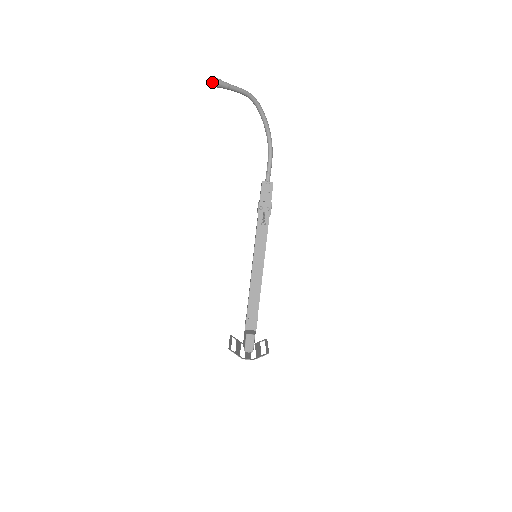
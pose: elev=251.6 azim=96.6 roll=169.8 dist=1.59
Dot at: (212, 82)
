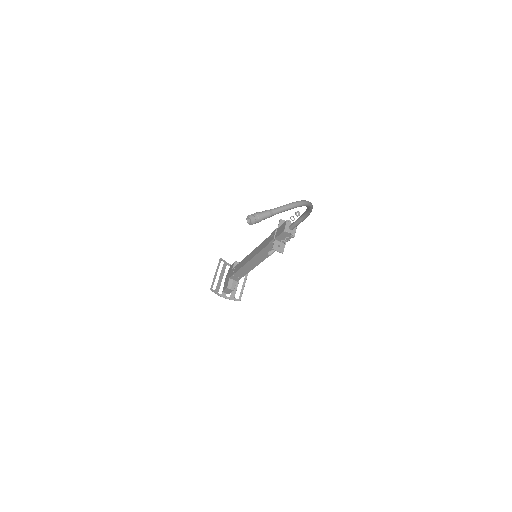
Dot at: (250, 217)
